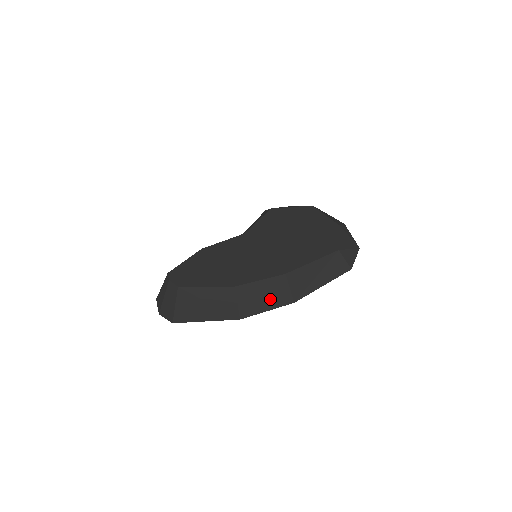
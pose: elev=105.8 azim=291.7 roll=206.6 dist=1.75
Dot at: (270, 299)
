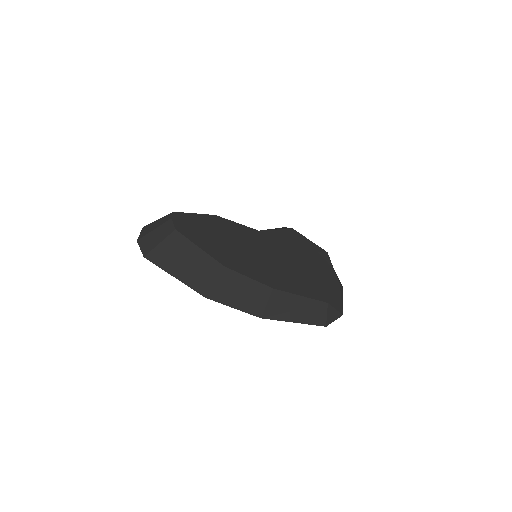
Dot at: (244, 300)
